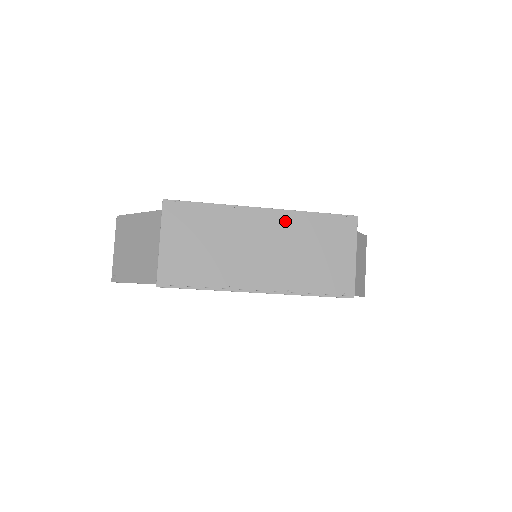
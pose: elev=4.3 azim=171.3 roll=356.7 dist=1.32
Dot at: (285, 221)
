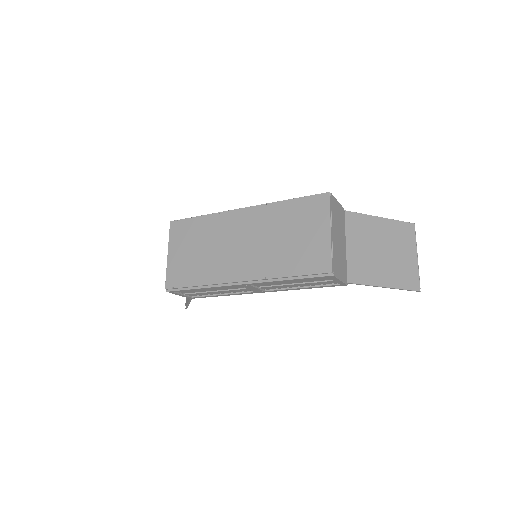
Dot at: (261, 215)
